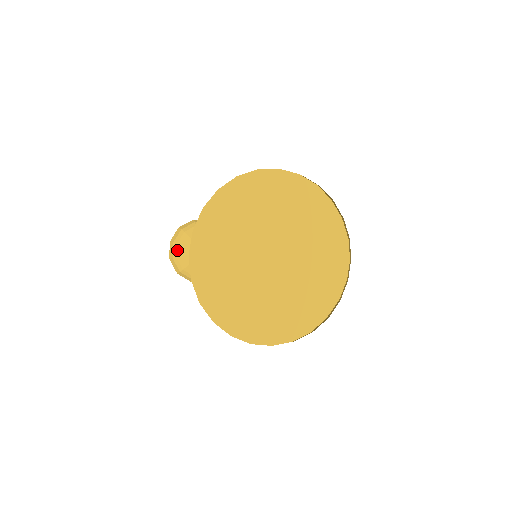
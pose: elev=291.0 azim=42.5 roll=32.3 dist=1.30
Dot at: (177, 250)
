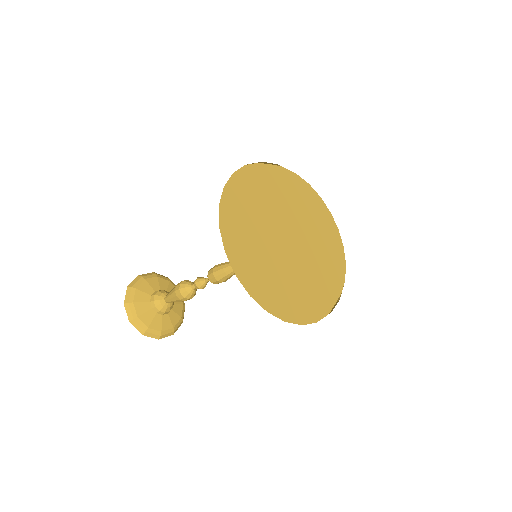
Dot at: (135, 309)
